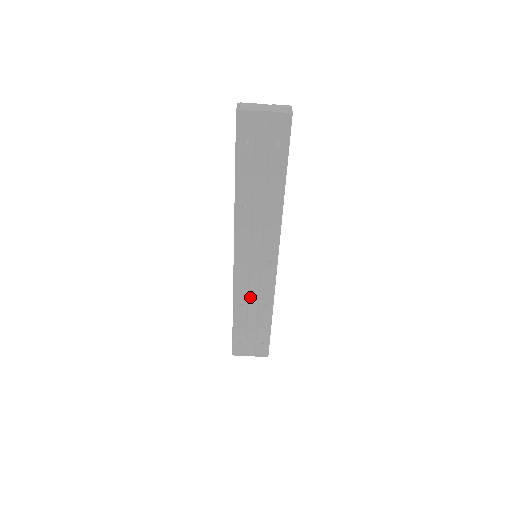
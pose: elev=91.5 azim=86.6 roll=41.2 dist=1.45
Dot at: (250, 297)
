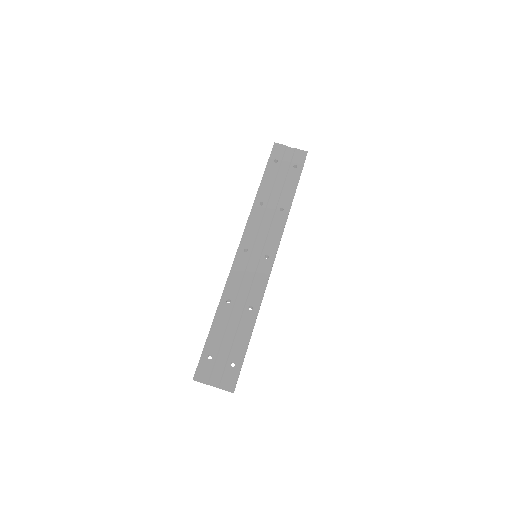
Dot at: (239, 295)
